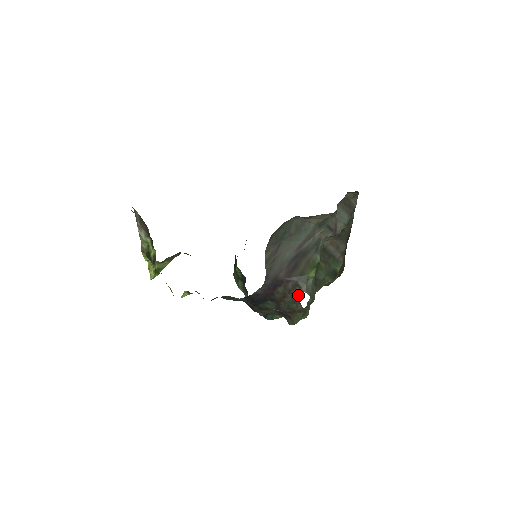
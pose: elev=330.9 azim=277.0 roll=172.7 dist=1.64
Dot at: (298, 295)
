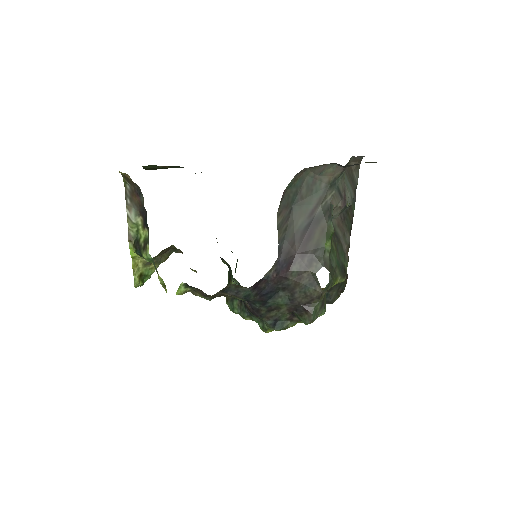
Dot at: (316, 272)
